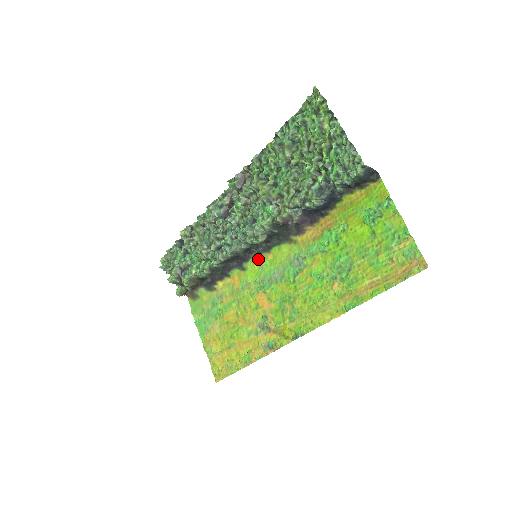
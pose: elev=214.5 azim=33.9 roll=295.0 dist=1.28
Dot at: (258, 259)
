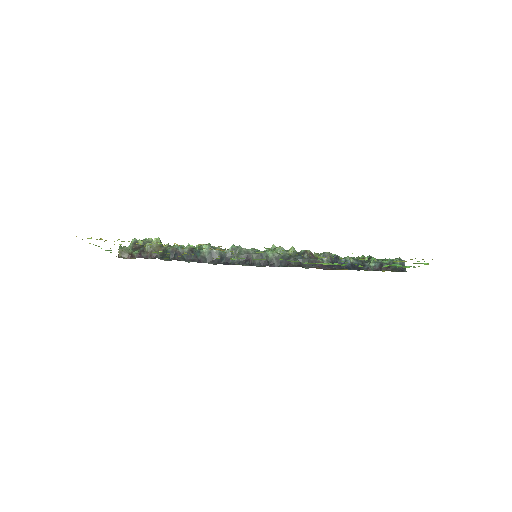
Dot at: occluded
